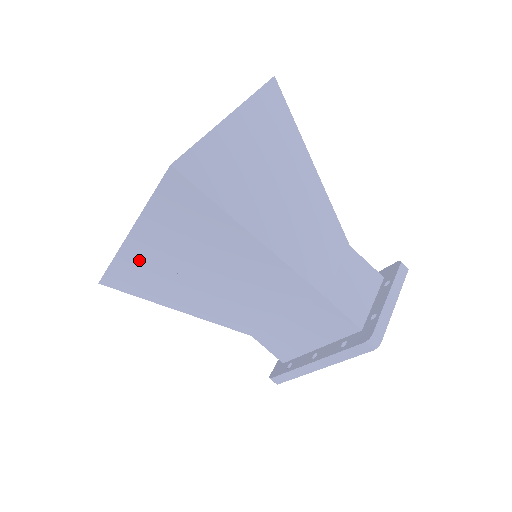
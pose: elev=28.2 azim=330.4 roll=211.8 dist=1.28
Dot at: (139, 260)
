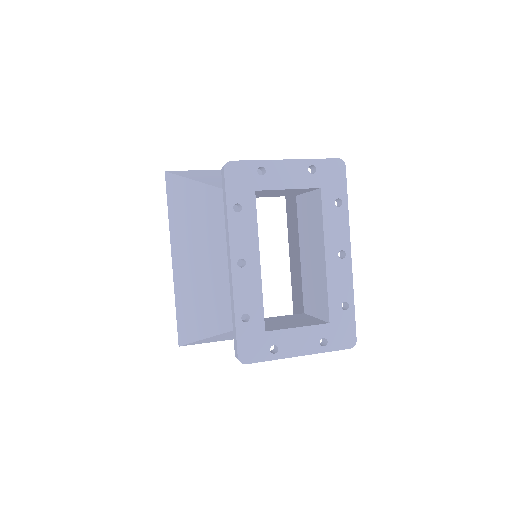
Dot at: (180, 281)
